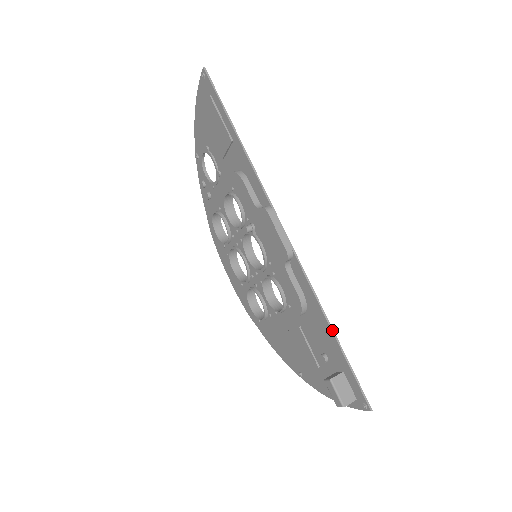
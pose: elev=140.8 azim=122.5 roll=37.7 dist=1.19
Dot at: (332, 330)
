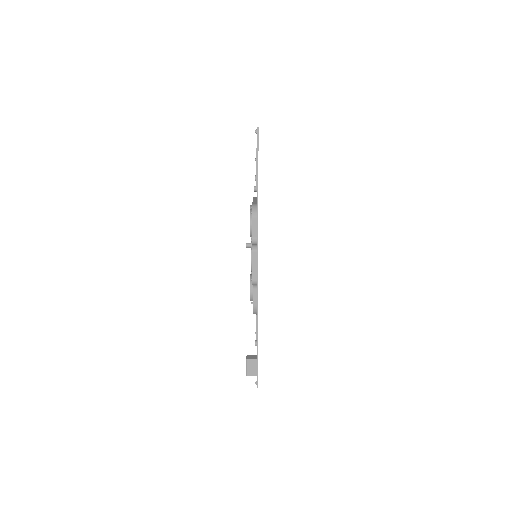
Dot at: (257, 338)
